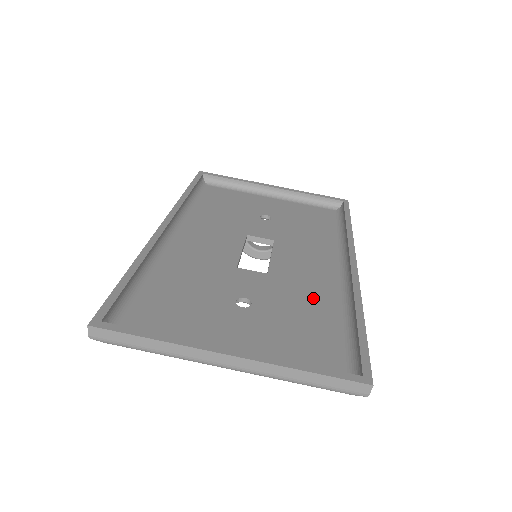
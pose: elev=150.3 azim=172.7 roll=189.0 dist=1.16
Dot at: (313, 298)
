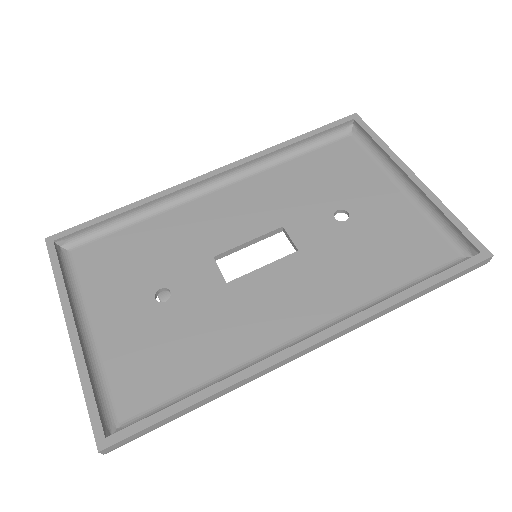
Dot at: (220, 340)
